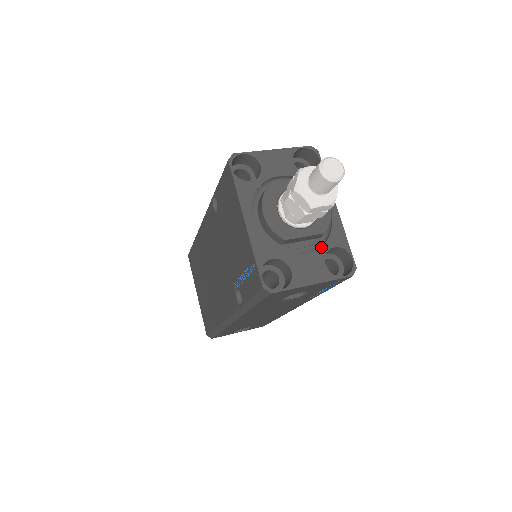
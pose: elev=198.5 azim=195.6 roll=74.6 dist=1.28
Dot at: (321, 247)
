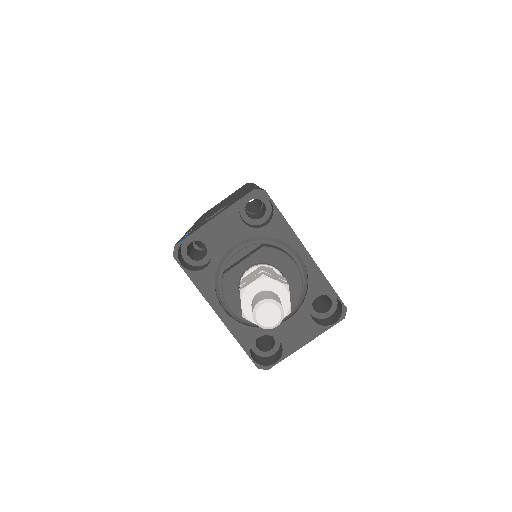
Dot at: (302, 304)
